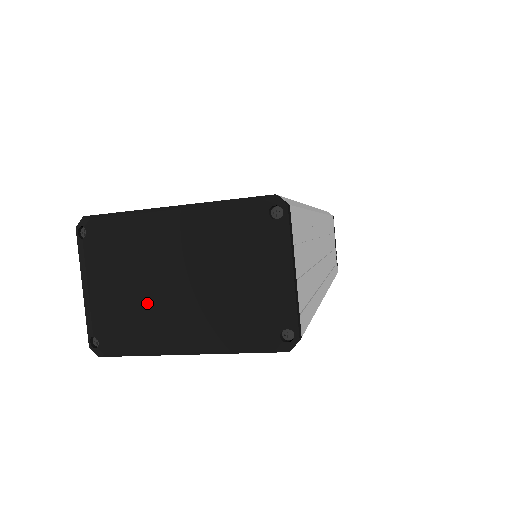
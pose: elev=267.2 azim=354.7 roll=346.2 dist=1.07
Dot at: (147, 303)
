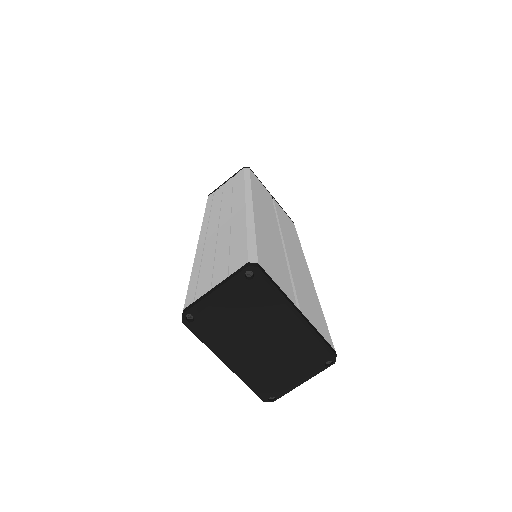
Dot at: (237, 334)
